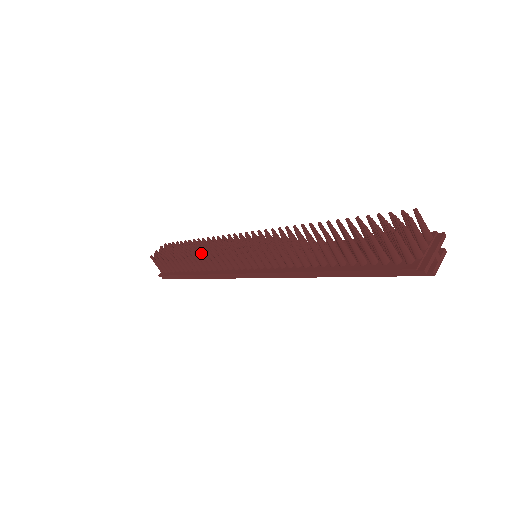
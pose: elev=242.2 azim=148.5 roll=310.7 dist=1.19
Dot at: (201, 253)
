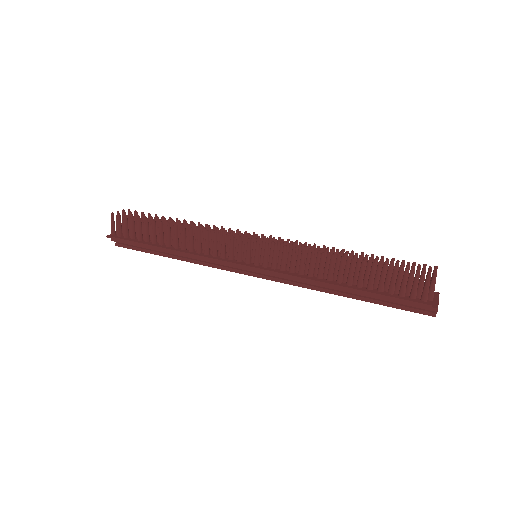
Dot at: occluded
